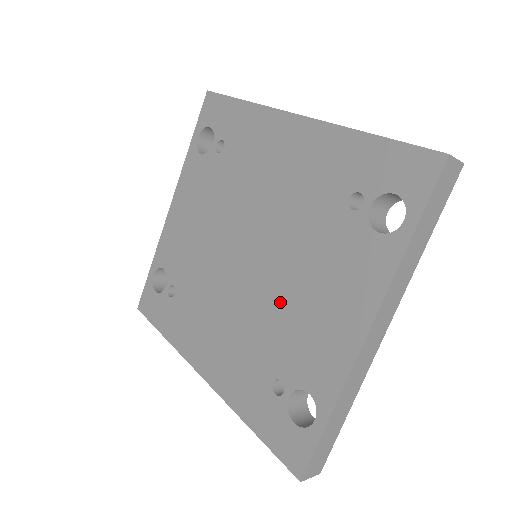
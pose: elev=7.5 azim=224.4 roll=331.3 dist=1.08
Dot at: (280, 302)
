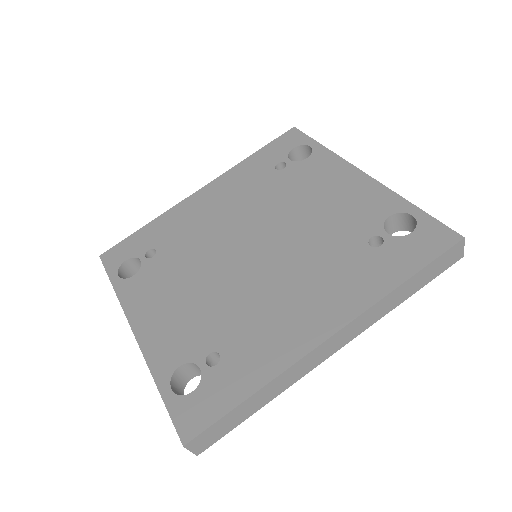
Dot at: (308, 225)
